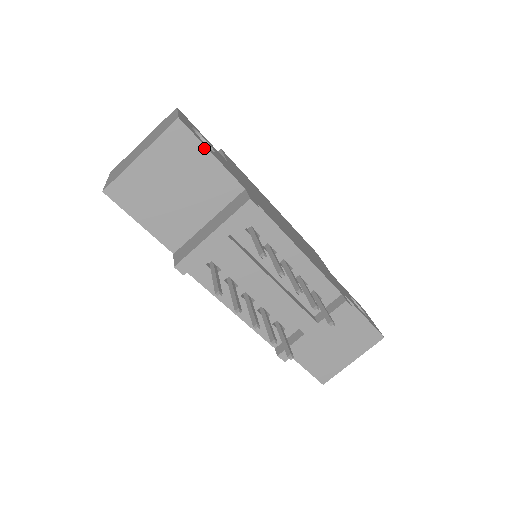
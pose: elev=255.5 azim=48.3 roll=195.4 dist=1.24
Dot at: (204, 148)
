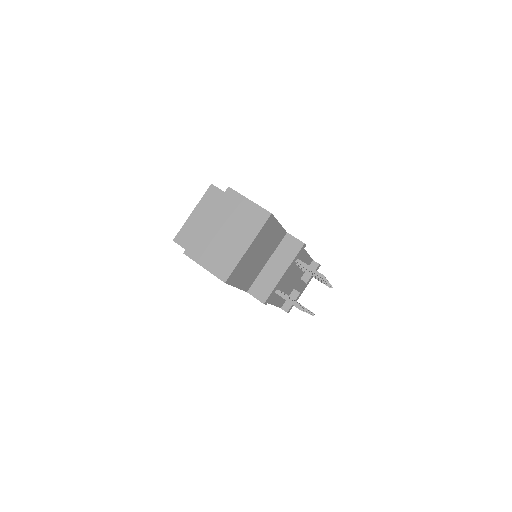
Dot at: (277, 223)
